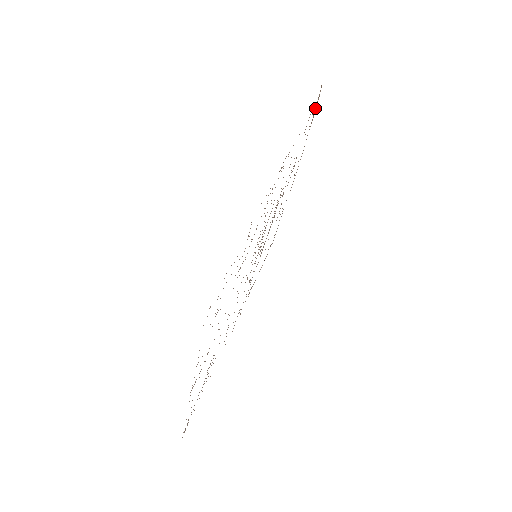
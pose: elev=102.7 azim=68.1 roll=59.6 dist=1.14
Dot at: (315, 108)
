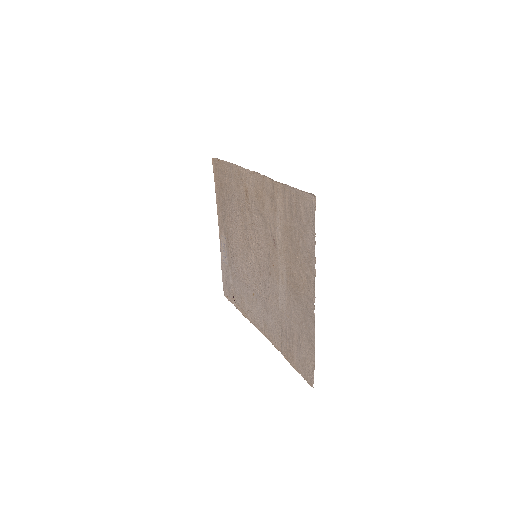
Dot at: occluded
